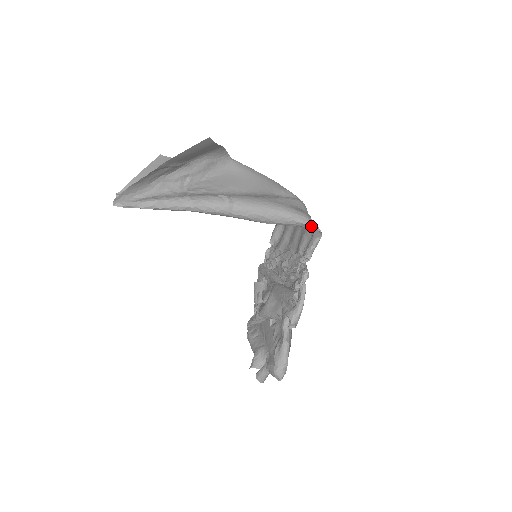
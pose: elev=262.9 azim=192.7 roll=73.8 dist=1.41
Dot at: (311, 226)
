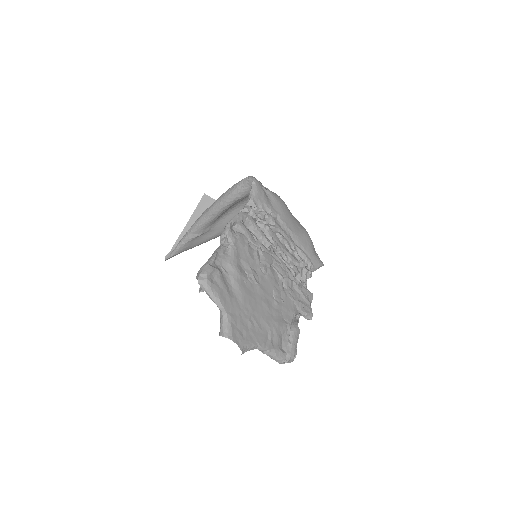
Dot at: (246, 179)
